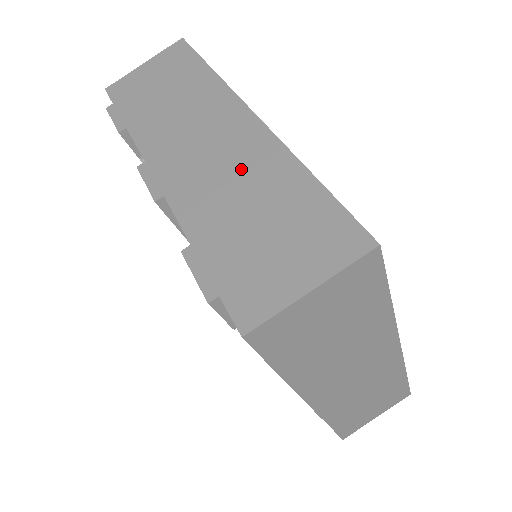
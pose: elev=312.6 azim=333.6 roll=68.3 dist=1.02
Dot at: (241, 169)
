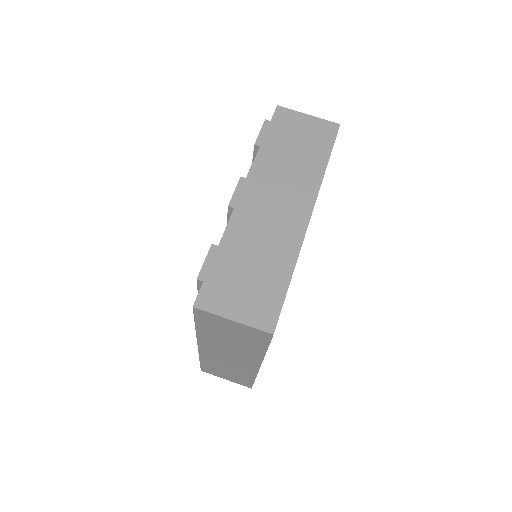
Dot at: (273, 237)
